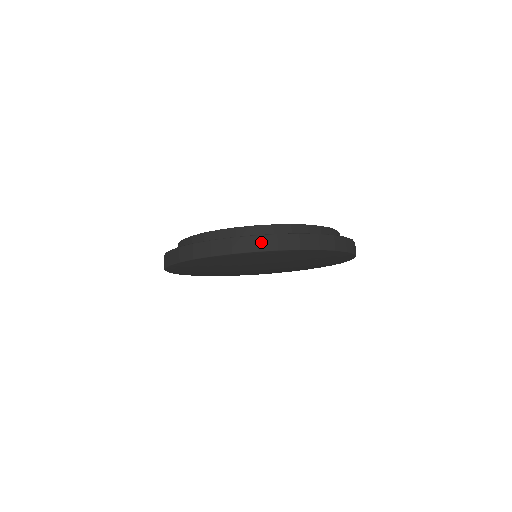
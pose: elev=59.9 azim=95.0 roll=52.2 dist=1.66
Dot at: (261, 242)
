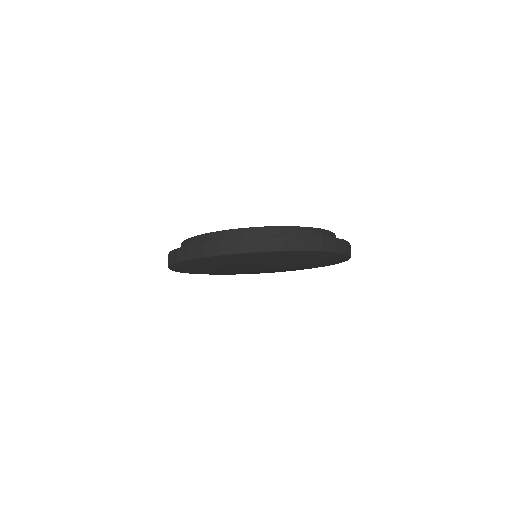
Dot at: (226, 246)
